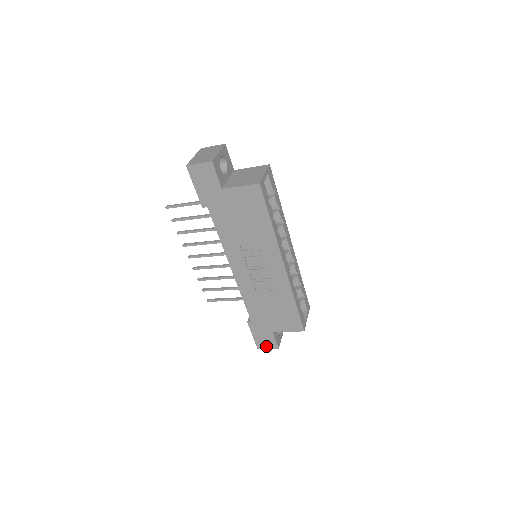
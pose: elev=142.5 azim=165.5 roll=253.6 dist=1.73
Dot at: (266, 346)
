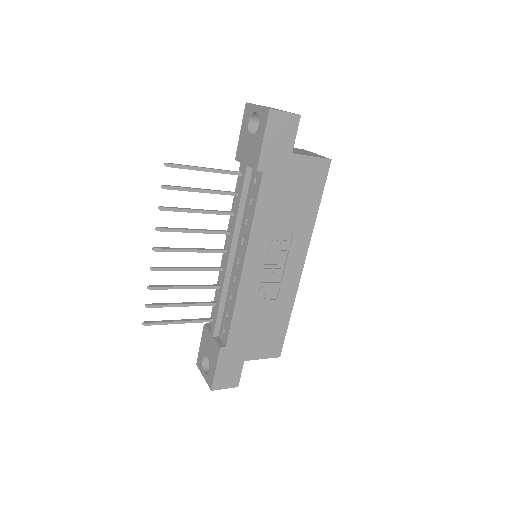
Dot at: (225, 385)
